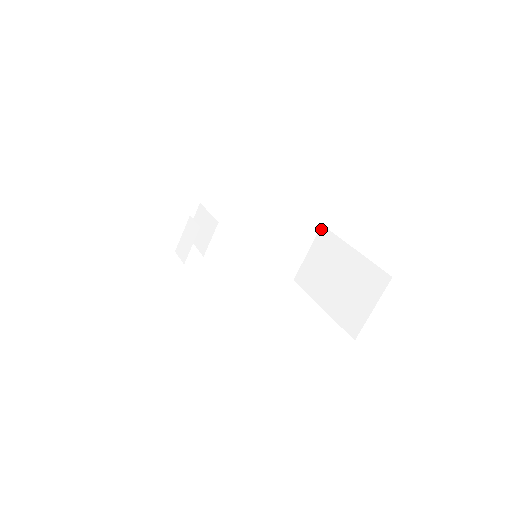
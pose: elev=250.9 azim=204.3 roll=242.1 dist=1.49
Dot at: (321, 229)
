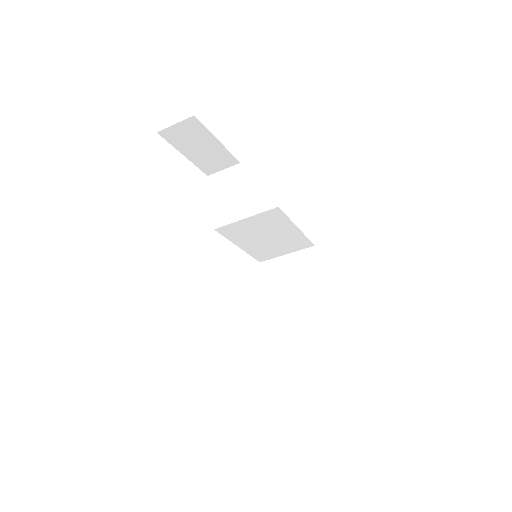
Dot at: (311, 248)
